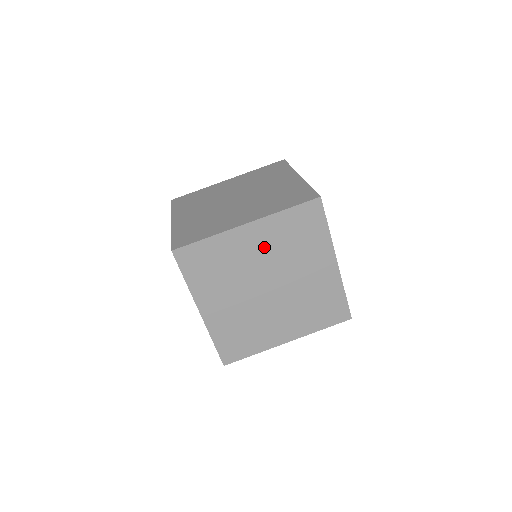
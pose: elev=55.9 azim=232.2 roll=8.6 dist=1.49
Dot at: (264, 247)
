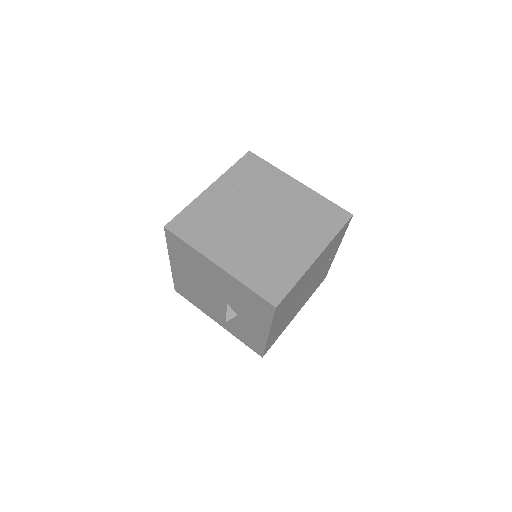
Dot at: (234, 195)
